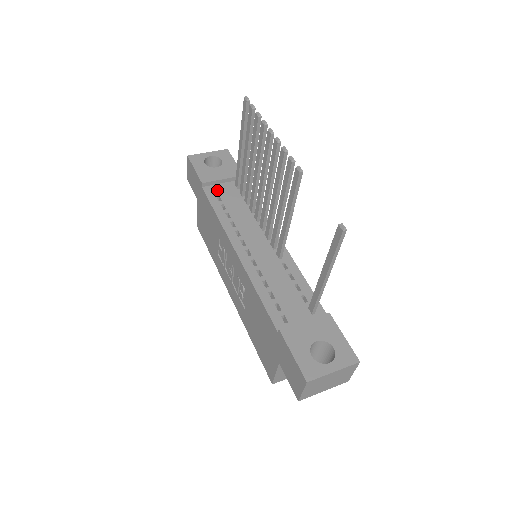
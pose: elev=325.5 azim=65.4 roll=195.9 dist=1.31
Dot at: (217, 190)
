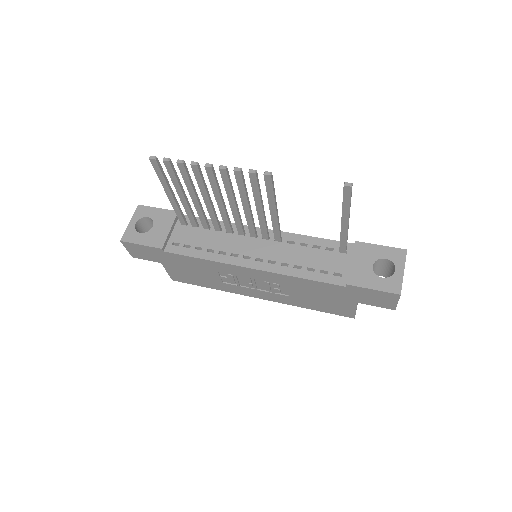
Dot at: (176, 242)
